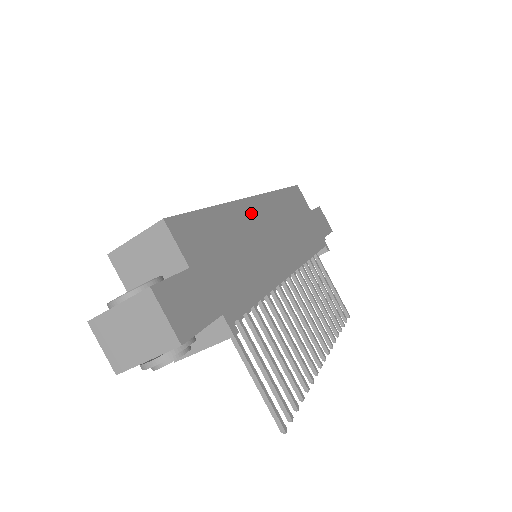
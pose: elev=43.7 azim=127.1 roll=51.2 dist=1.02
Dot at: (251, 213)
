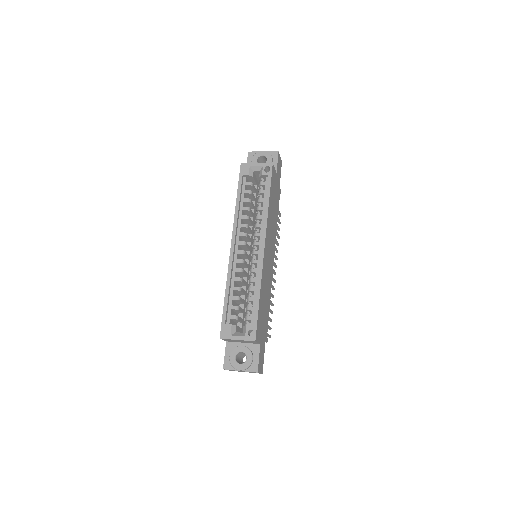
Dot at: (265, 261)
